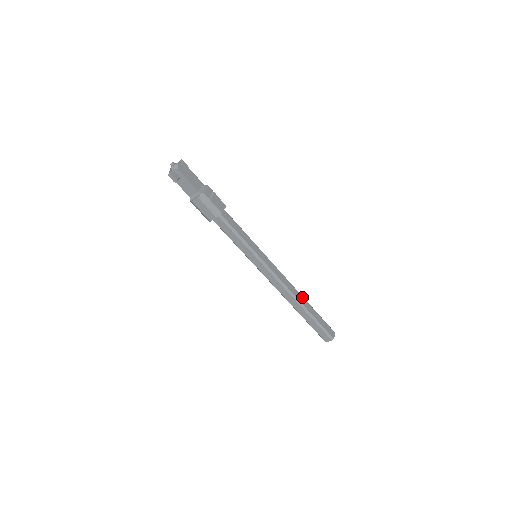
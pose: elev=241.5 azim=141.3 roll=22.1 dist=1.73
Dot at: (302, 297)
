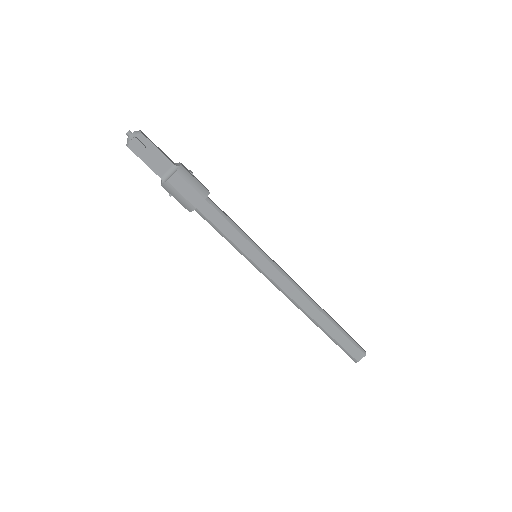
Dot at: occluded
